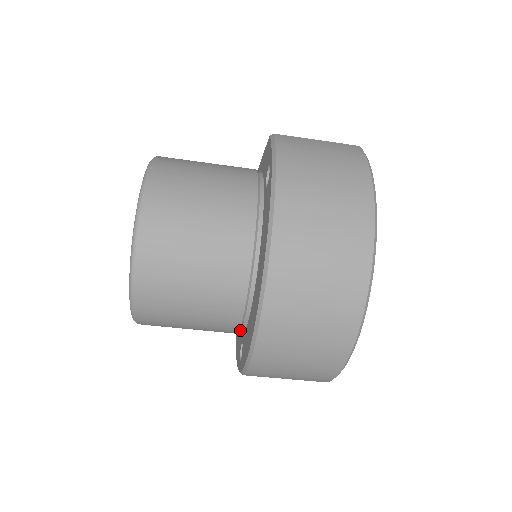
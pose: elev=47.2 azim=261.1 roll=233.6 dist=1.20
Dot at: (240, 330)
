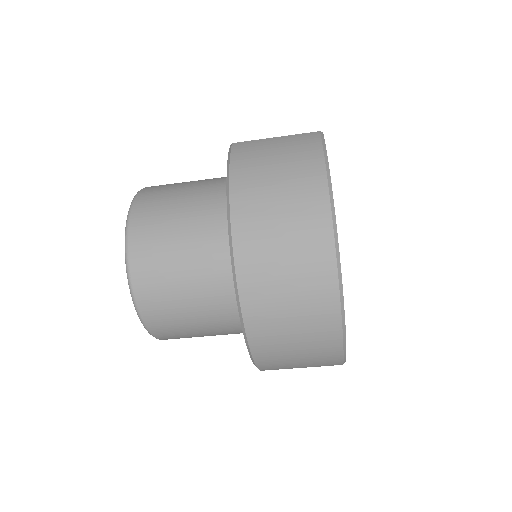
Dot at: occluded
